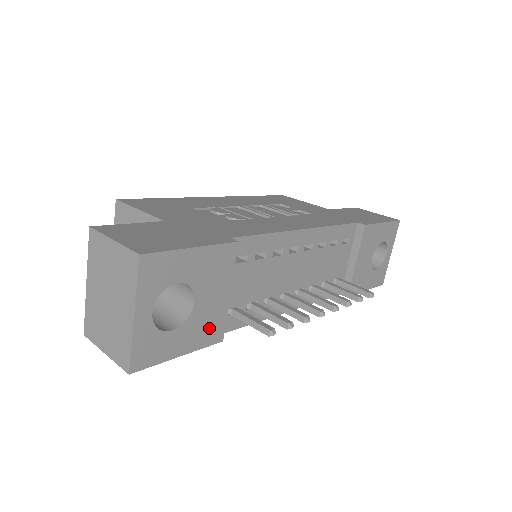
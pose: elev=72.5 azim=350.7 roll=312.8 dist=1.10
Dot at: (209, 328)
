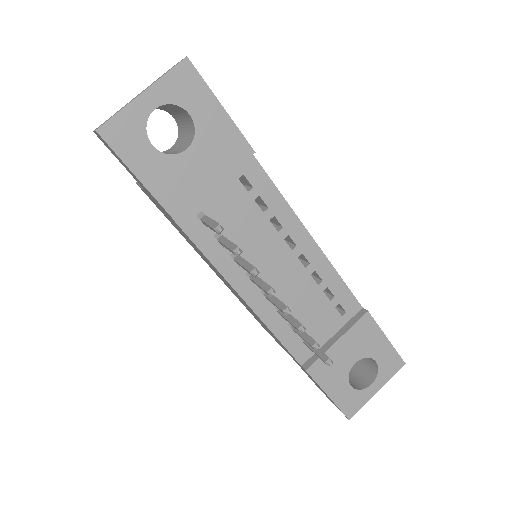
Dot at: (177, 191)
